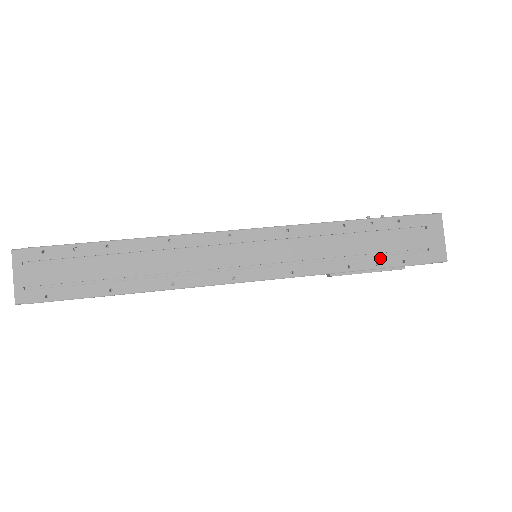
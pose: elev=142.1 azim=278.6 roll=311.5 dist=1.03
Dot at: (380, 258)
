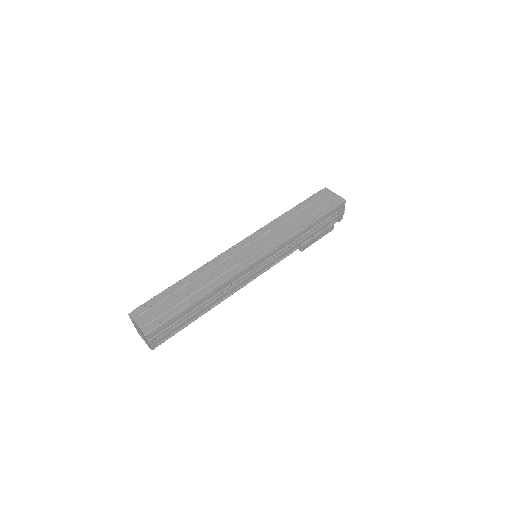
Dot at: (313, 216)
